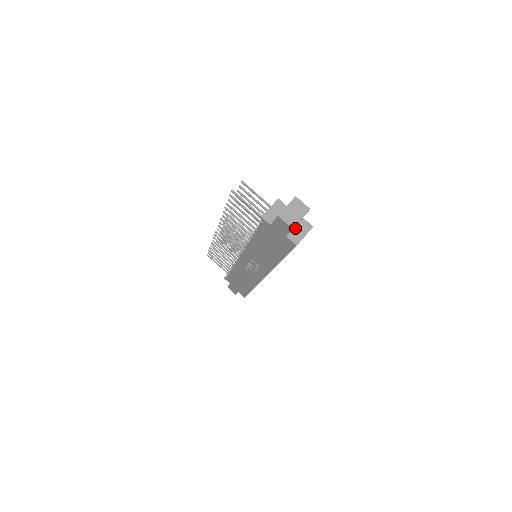
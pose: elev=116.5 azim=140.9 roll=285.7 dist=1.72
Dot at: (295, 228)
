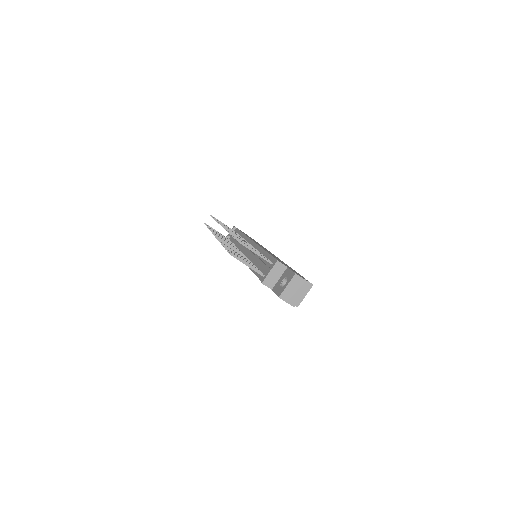
Dot at: occluded
